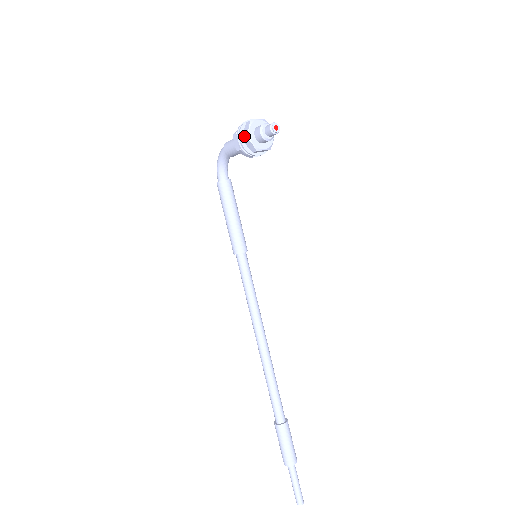
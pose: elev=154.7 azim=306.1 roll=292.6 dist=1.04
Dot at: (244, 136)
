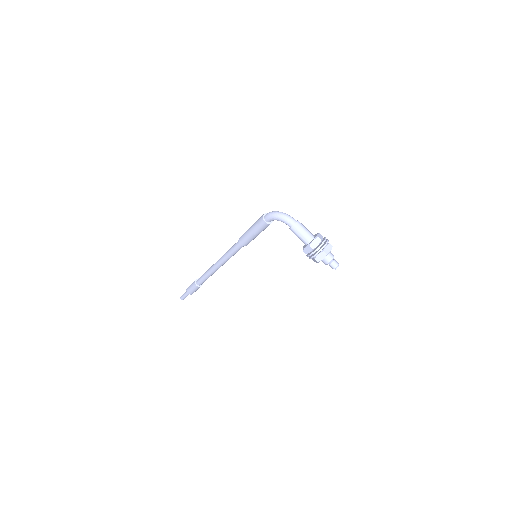
Dot at: (317, 260)
